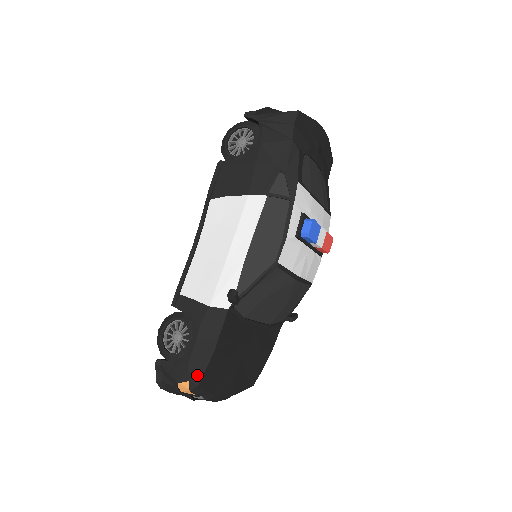
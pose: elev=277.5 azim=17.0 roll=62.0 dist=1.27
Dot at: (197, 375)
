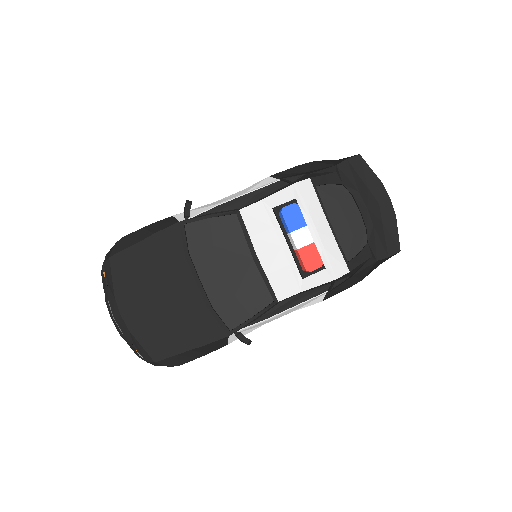
Dot at: (117, 249)
